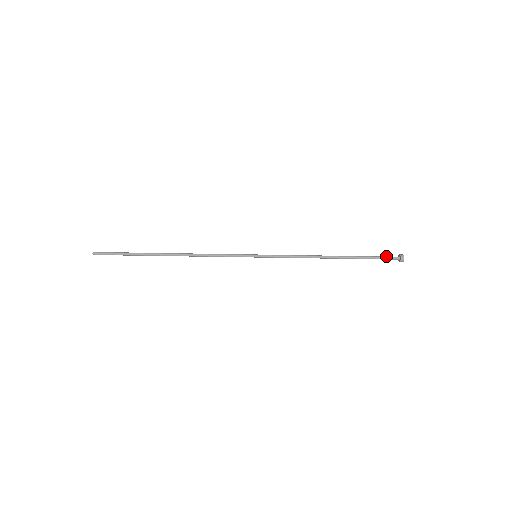
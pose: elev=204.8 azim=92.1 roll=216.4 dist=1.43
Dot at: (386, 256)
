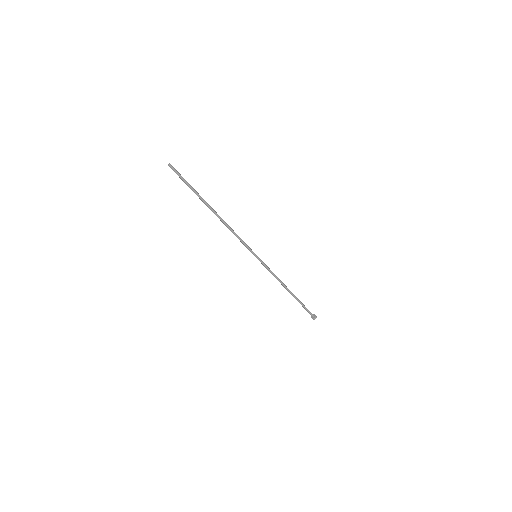
Dot at: occluded
